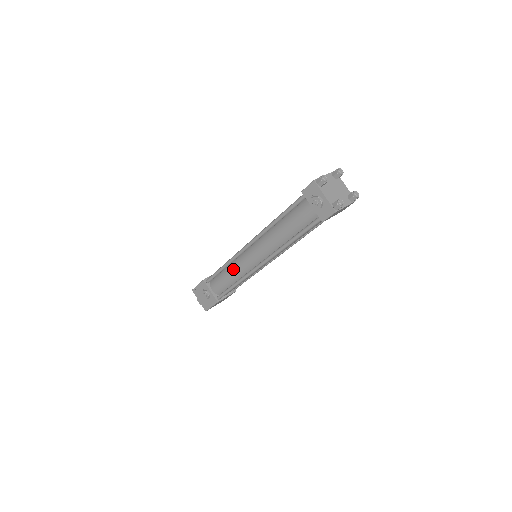
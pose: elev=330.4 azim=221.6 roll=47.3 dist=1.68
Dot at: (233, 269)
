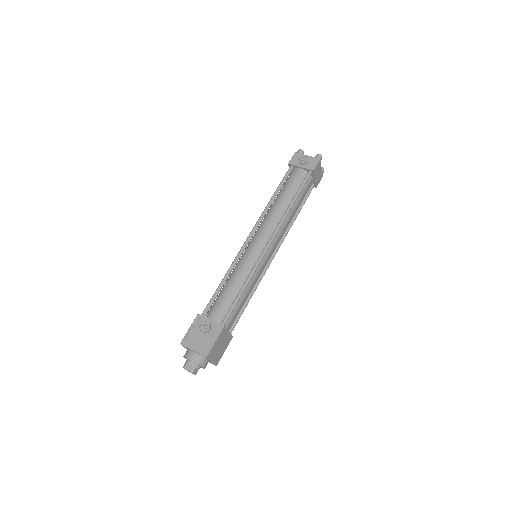
Dot at: (237, 272)
